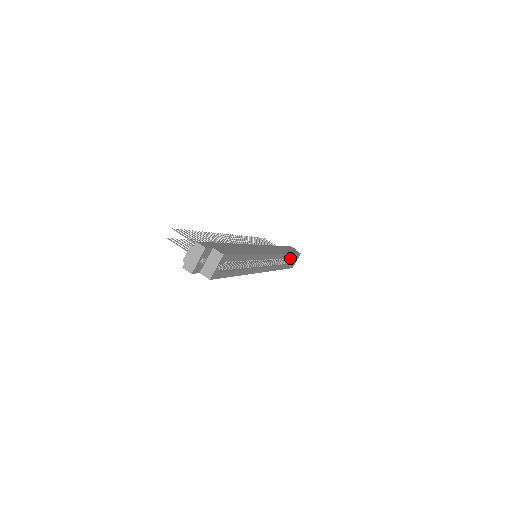
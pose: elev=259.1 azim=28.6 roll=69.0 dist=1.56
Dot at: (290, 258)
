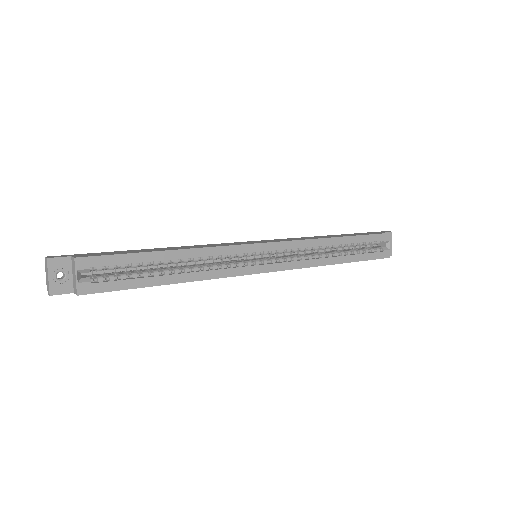
Dot at: (359, 244)
